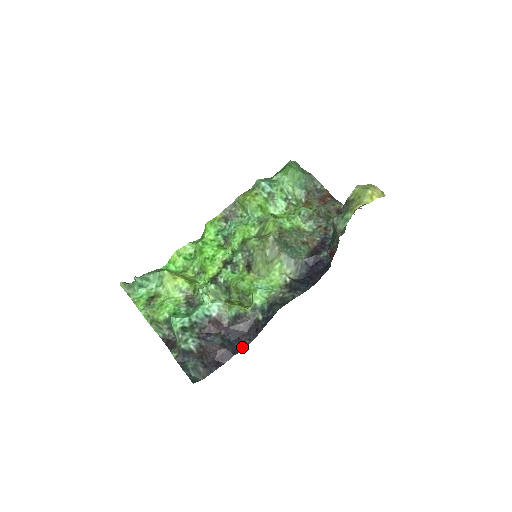
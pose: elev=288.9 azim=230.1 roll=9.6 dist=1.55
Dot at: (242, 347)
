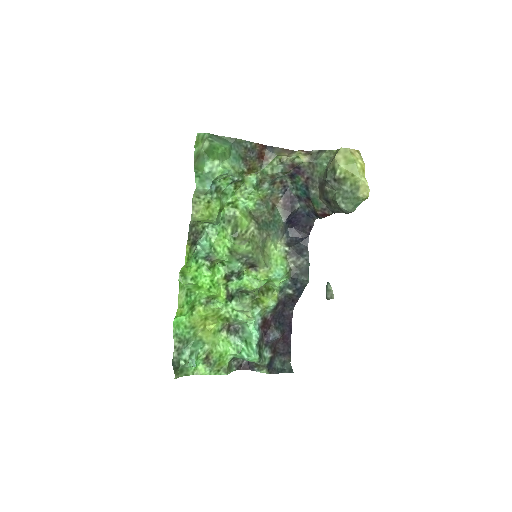
Dot at: (291, 319)
